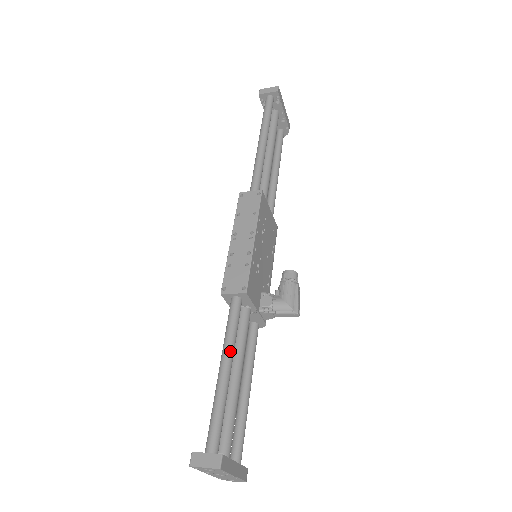
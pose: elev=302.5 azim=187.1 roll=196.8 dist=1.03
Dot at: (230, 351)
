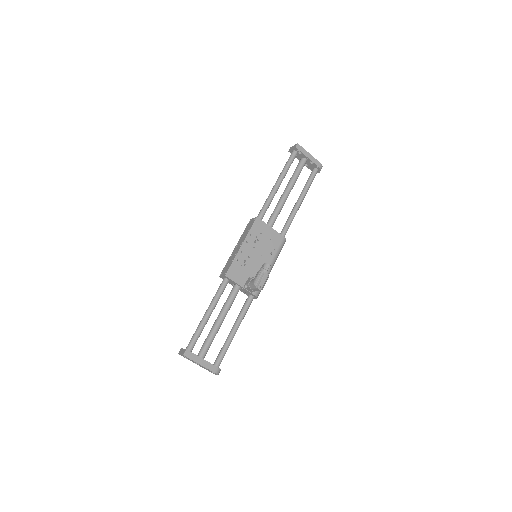
Dot at: (211, 305)
